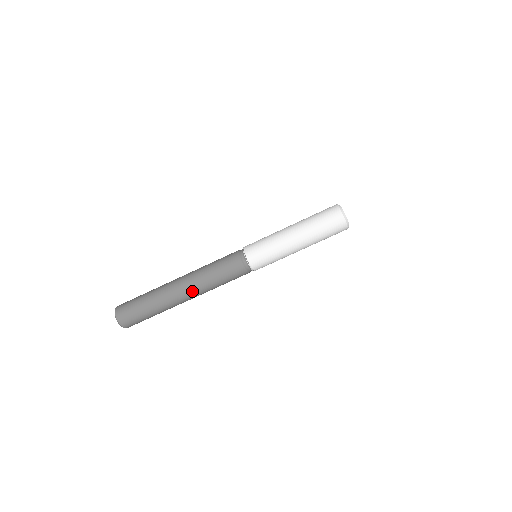
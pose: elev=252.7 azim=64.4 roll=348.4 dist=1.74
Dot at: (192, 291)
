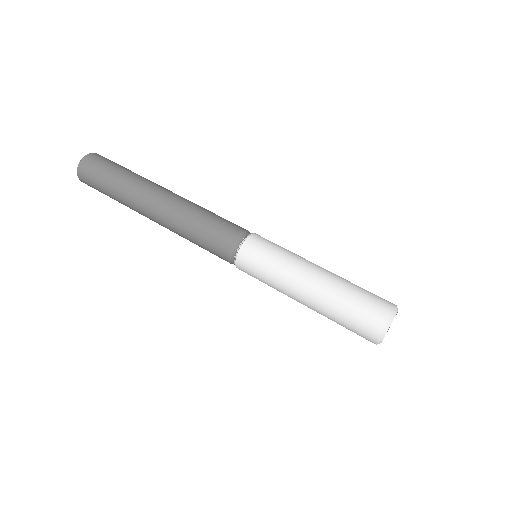
Dot at: (167, 203)
